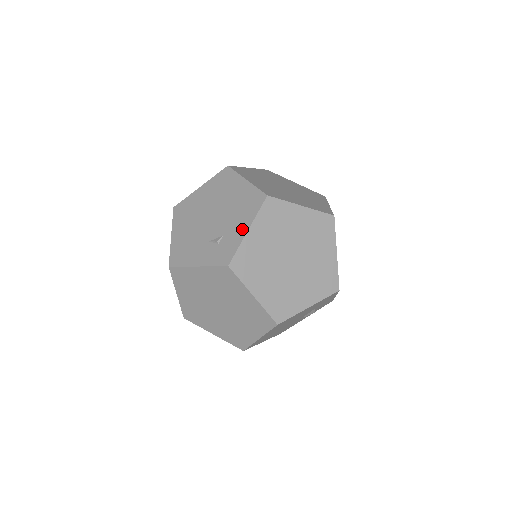
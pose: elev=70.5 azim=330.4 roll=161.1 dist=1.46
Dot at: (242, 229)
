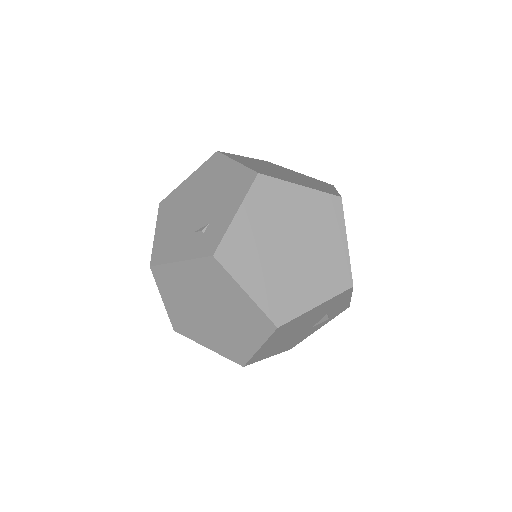
Dot at: (229, 213)
